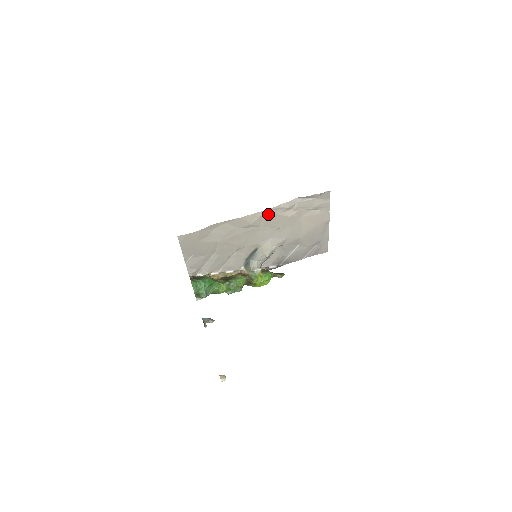
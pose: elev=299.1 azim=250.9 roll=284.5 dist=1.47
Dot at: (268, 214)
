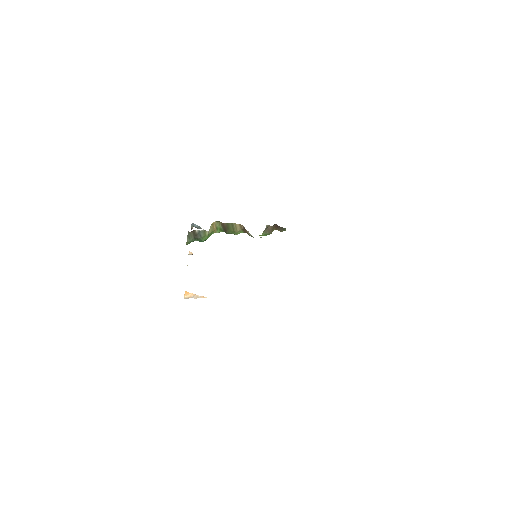
Dot at: occluded
